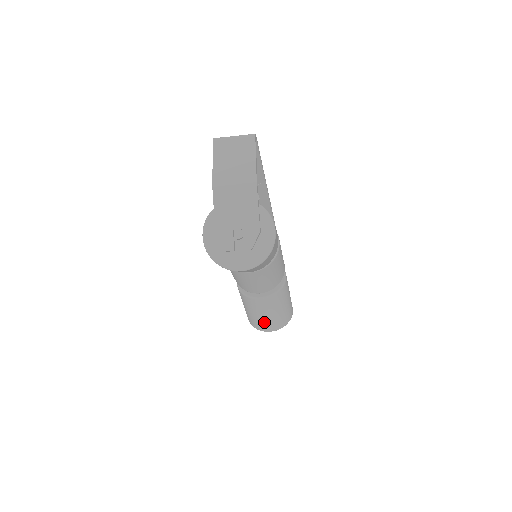
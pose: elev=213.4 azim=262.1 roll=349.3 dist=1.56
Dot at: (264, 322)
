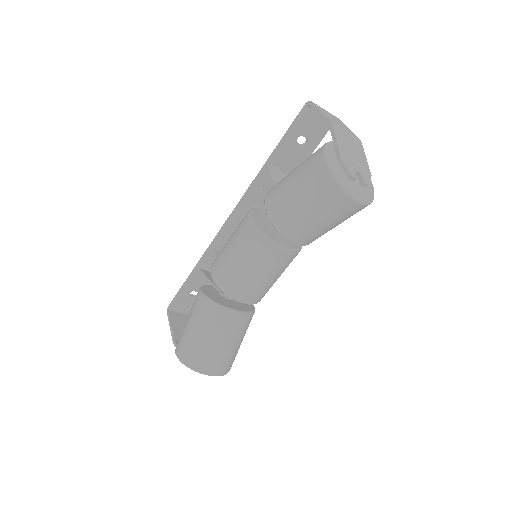
Dot at: (218, 356)
